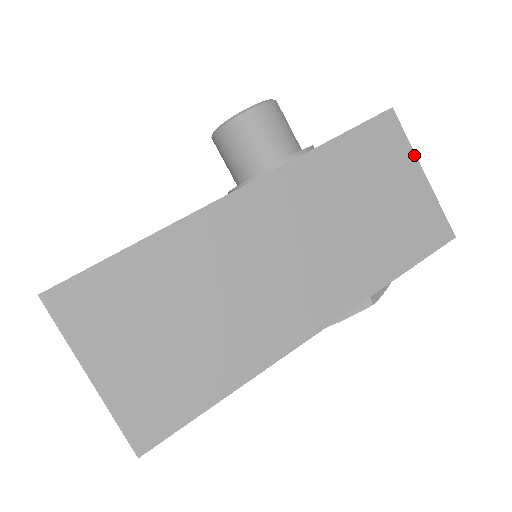
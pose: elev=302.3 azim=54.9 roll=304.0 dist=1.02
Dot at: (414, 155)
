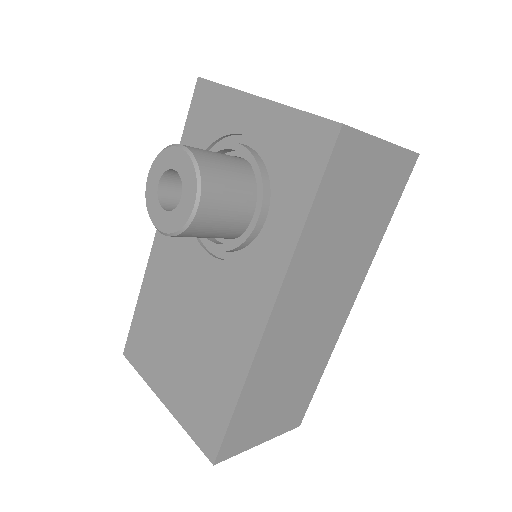
Dot at: (374, 138)
